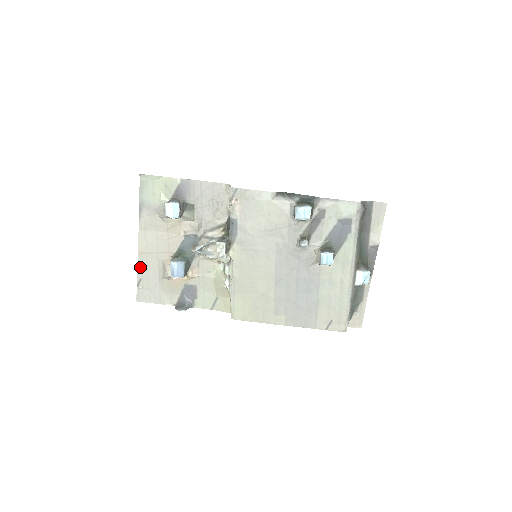
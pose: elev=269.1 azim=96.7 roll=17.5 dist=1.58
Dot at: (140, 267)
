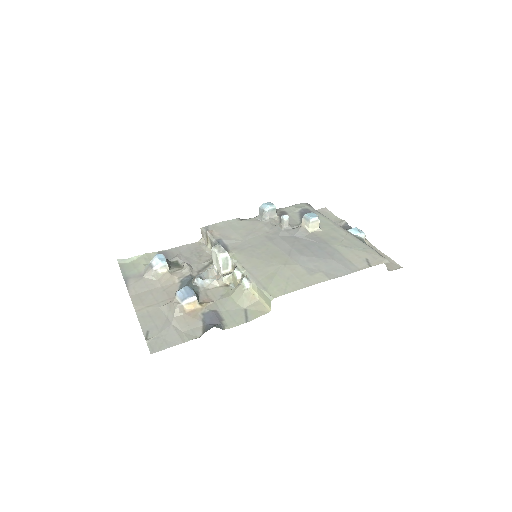
Dot at: (143, 322)
